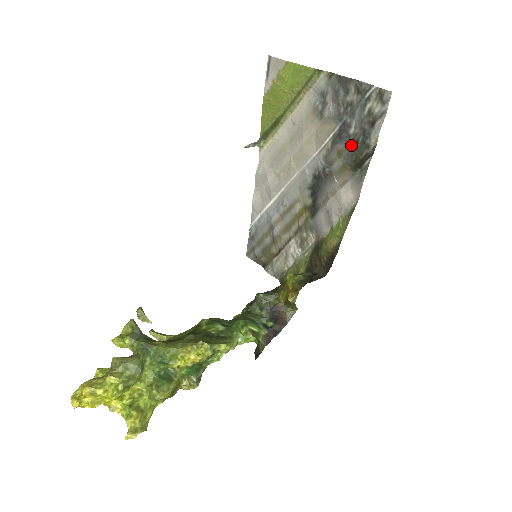
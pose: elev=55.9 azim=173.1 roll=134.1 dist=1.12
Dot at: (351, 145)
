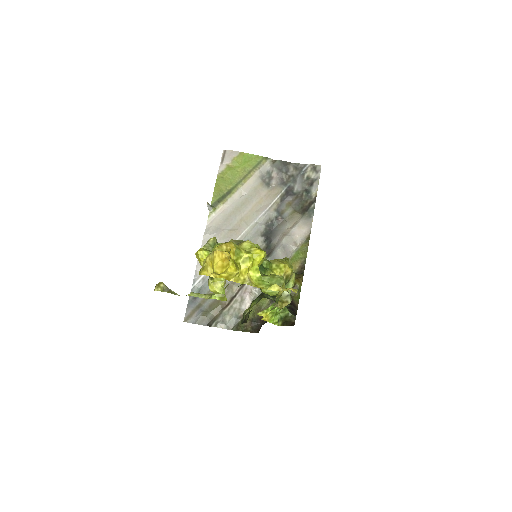
Dot at: (297, 199)
